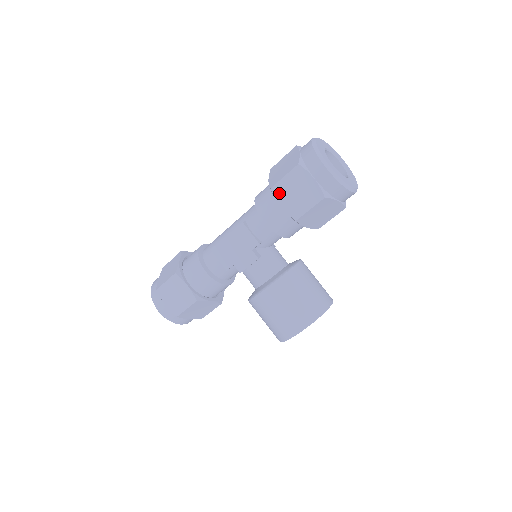
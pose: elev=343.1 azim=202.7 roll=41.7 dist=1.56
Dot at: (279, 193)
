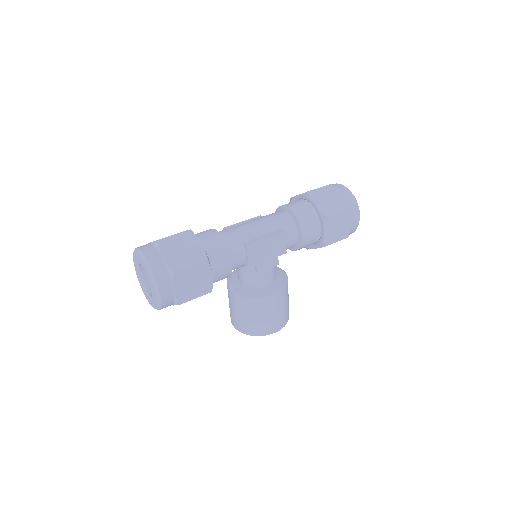
Dot at: (329, 223)
